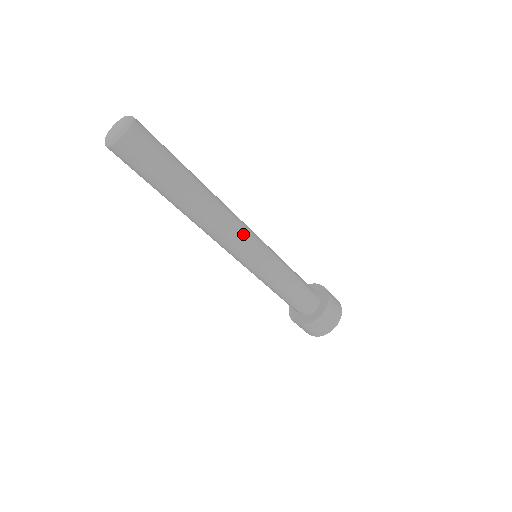
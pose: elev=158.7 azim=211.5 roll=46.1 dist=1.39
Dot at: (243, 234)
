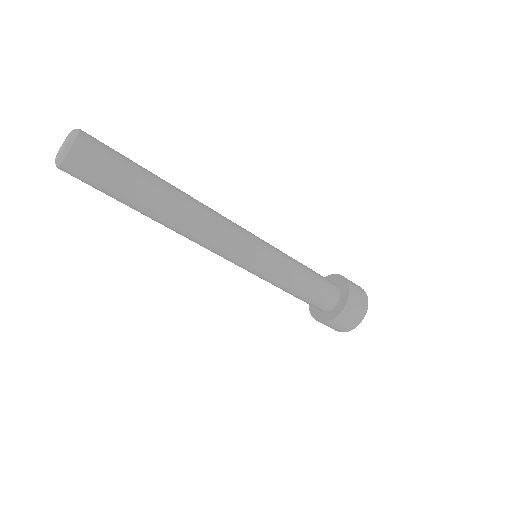
Dot at: (234, 232)
